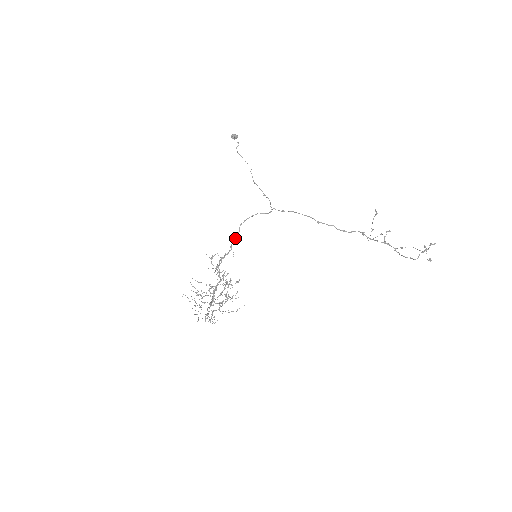
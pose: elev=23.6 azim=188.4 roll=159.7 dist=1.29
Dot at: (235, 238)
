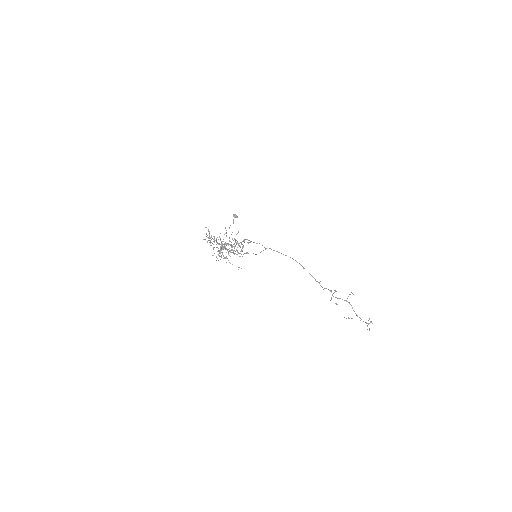
Dot at: occluded
